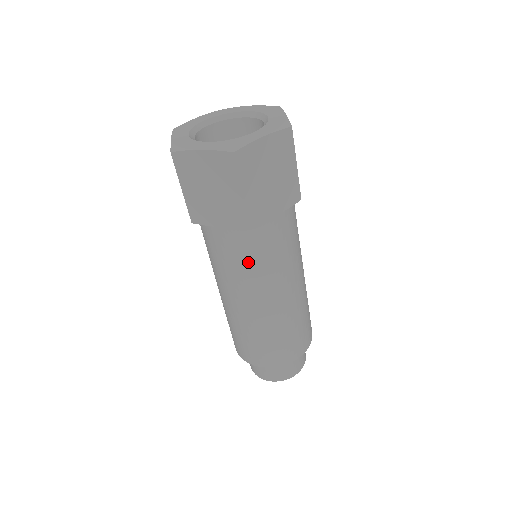
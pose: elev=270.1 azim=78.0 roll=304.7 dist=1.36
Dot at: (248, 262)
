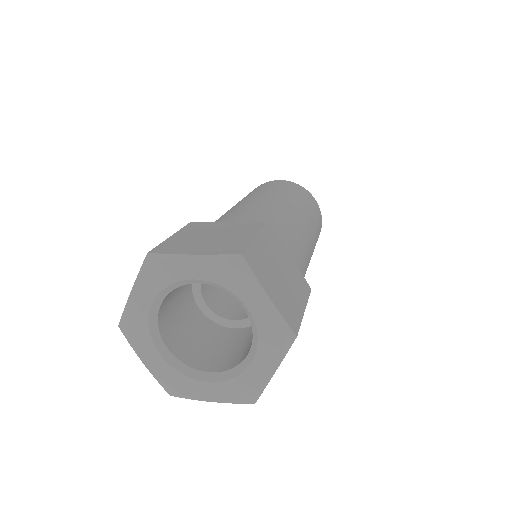
Dot at: occluded
